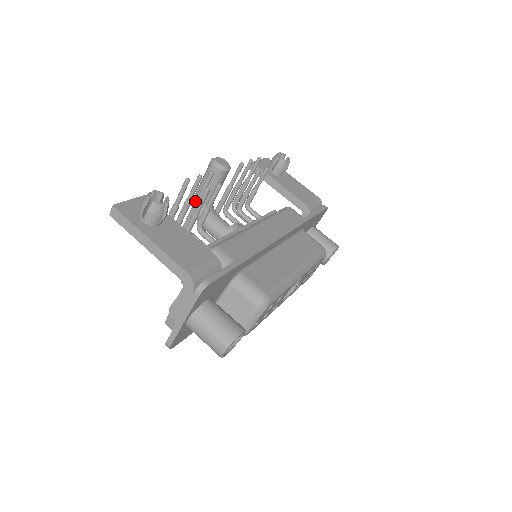
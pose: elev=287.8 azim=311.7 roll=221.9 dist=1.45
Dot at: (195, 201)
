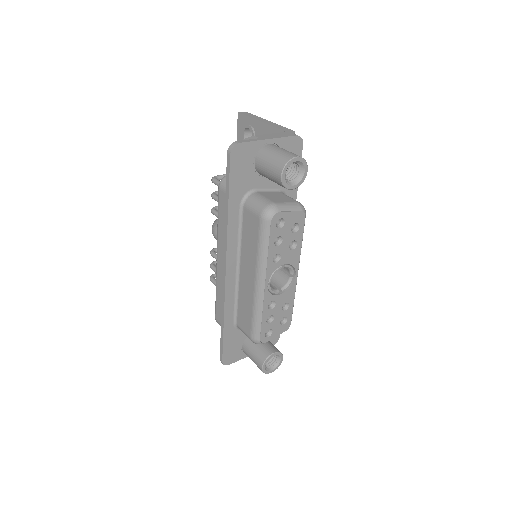
Dot at: occluded
